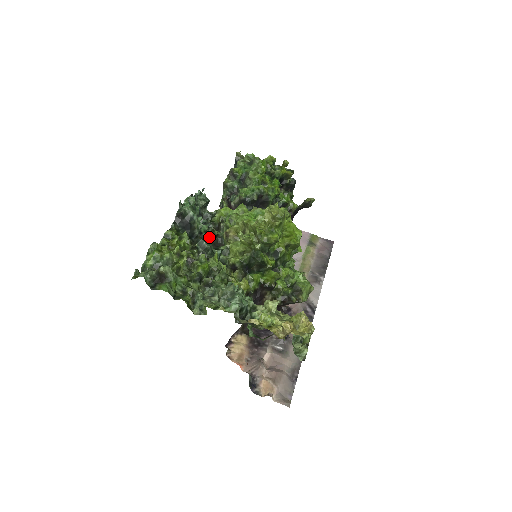
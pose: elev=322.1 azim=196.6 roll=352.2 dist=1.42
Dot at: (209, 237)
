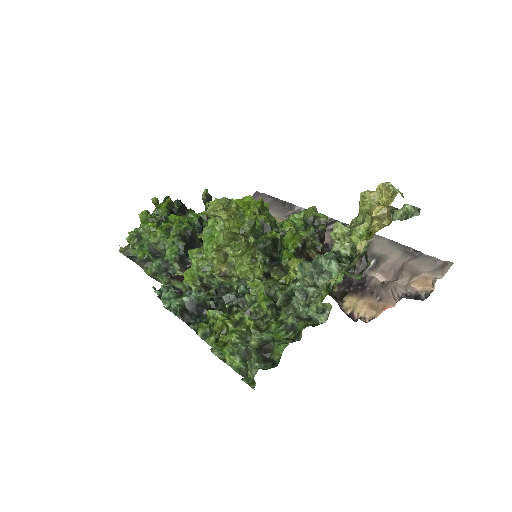
Dot at: occluded
